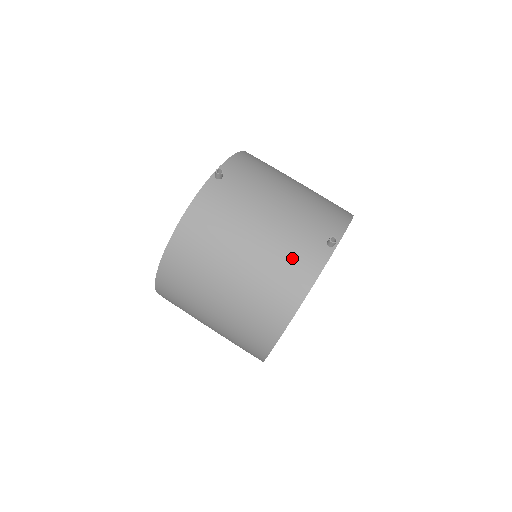
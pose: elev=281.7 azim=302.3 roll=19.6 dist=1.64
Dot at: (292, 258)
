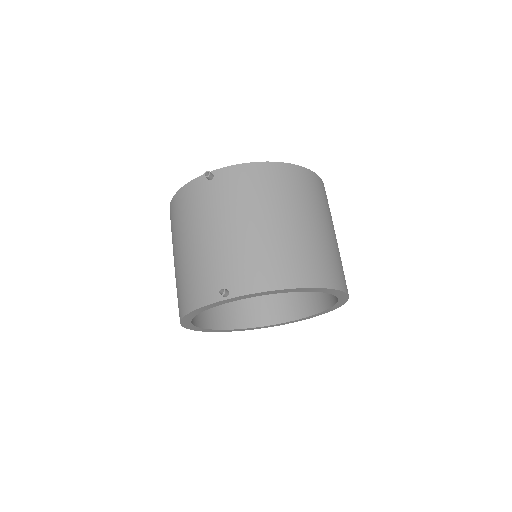
Dot at: (196, 279)
